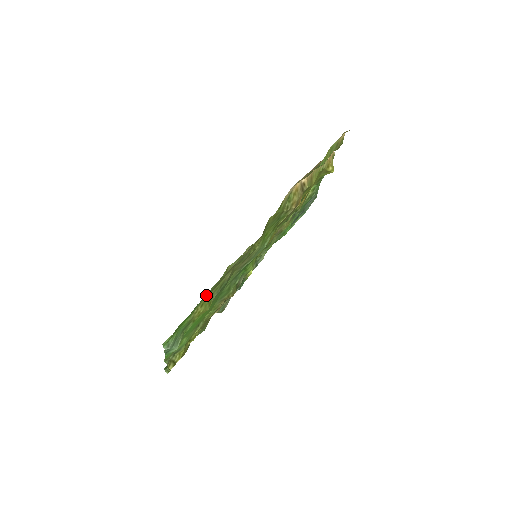
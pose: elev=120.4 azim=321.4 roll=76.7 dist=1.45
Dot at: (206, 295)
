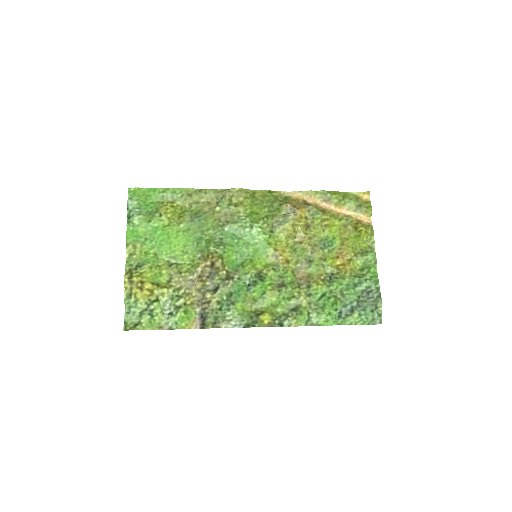
Dot at: (177, 193)
